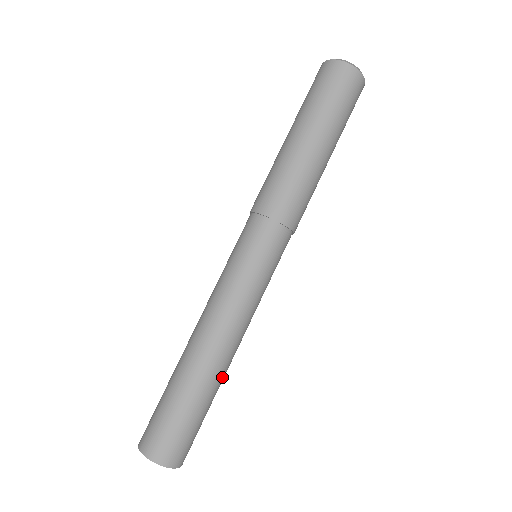
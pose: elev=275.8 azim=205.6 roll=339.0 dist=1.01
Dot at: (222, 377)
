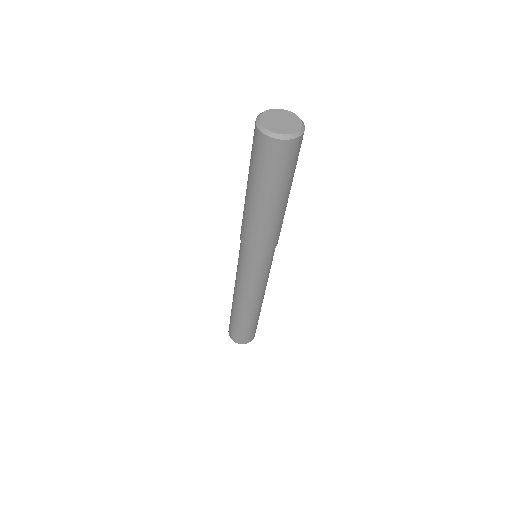
Dot at: (258, 313)
